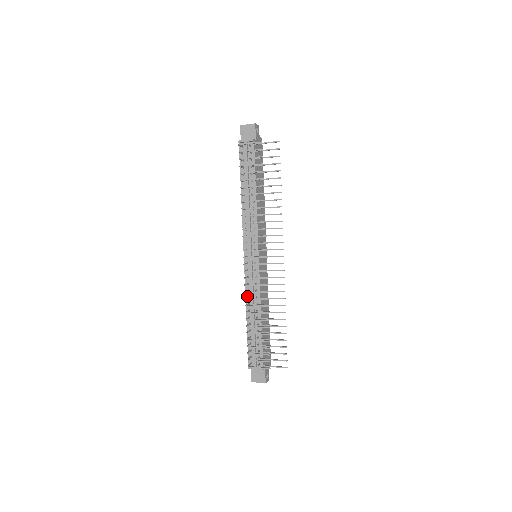
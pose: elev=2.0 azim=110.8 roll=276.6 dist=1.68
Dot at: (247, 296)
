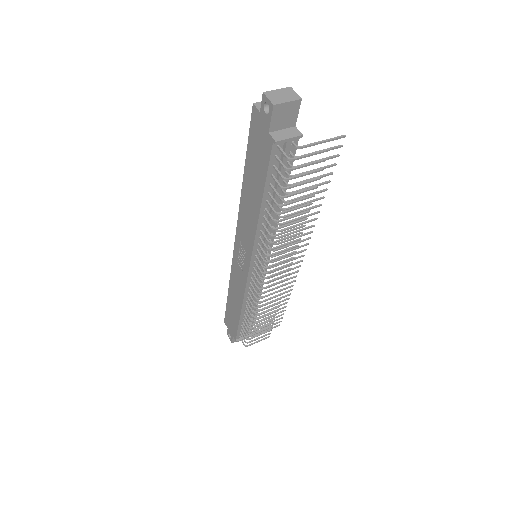
Dot at: (246, 298)
